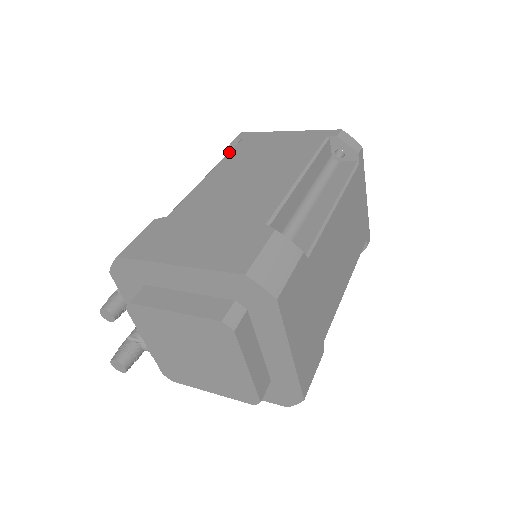
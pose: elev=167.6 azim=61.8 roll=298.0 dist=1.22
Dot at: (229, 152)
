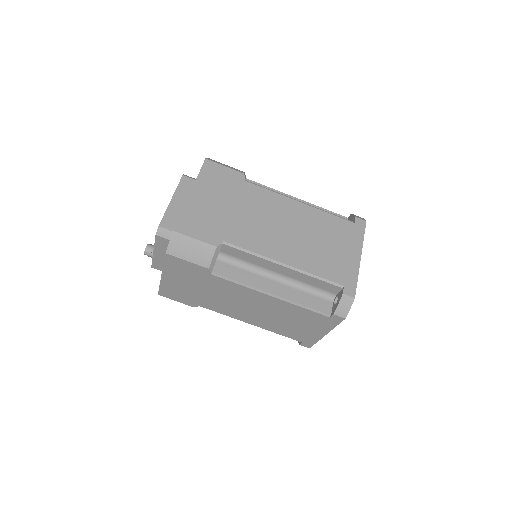
Dot at: occluded
